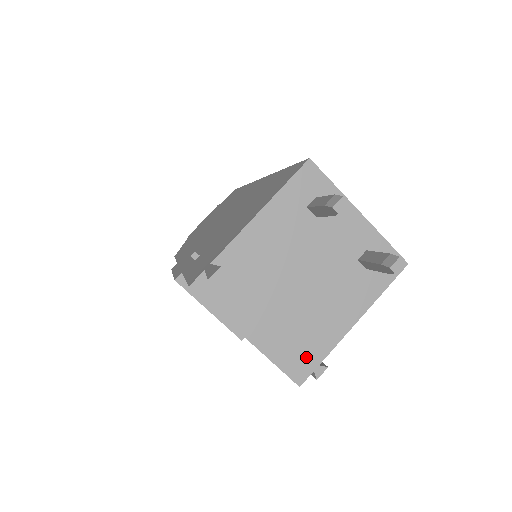
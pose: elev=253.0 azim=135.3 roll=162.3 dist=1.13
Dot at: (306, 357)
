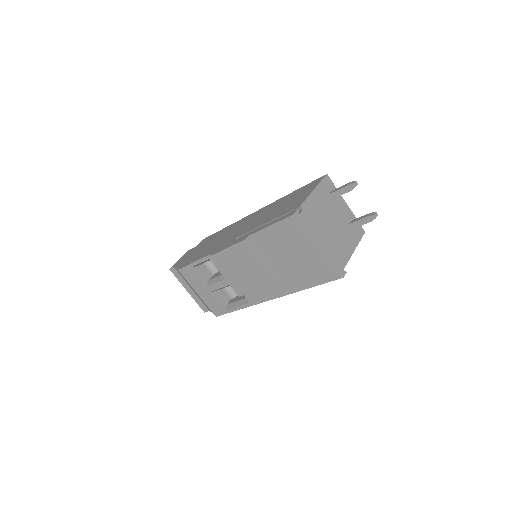
Dot at: (338, 264)
